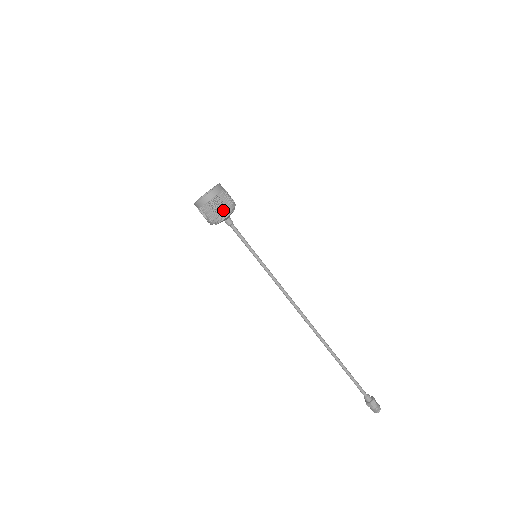
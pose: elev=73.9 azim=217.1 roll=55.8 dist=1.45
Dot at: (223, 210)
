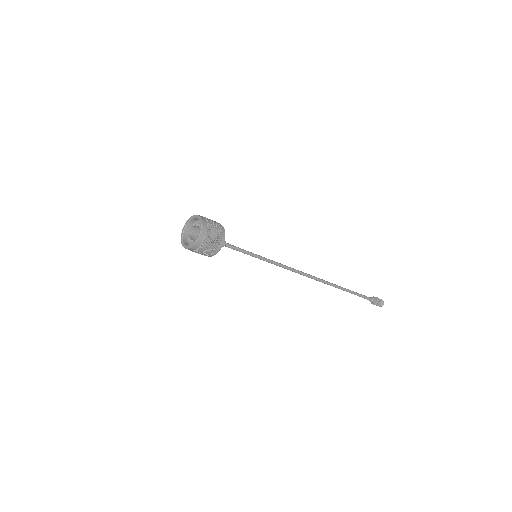
Dot at: occluded
